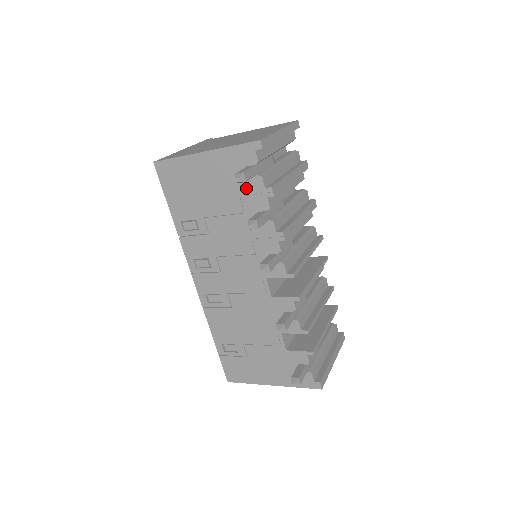
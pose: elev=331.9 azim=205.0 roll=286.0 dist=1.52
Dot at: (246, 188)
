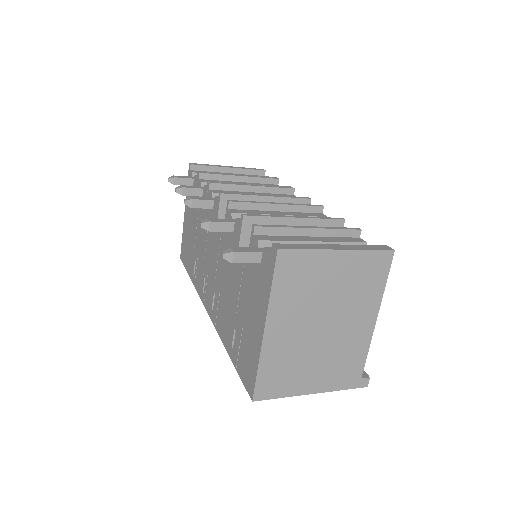
Dot at: occluded
